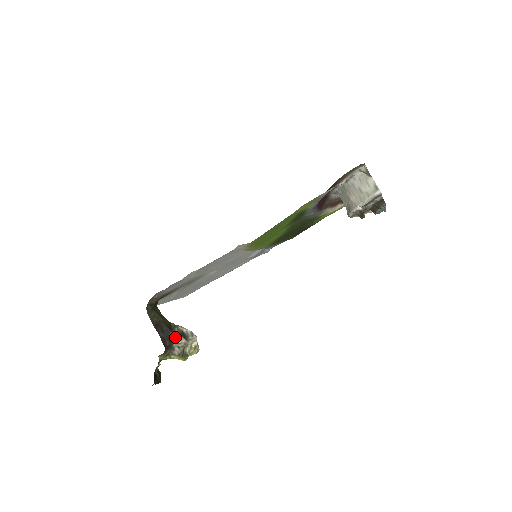
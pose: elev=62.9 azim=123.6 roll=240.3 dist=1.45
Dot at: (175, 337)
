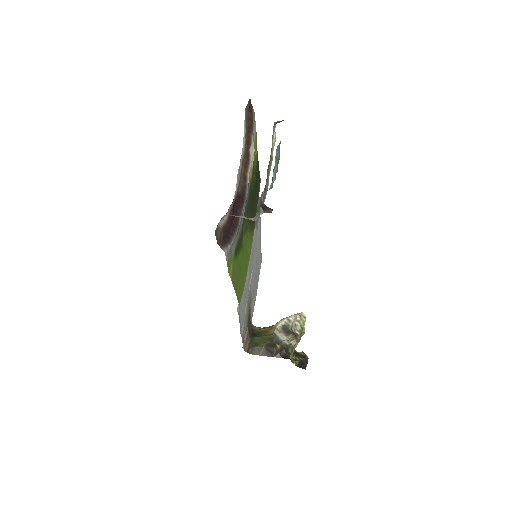
Dot at: (283, 342)
